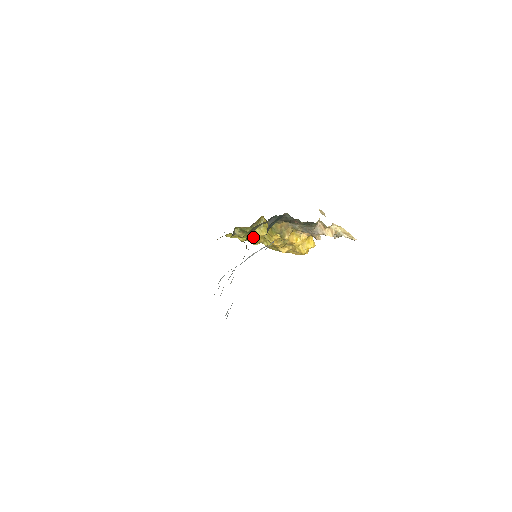
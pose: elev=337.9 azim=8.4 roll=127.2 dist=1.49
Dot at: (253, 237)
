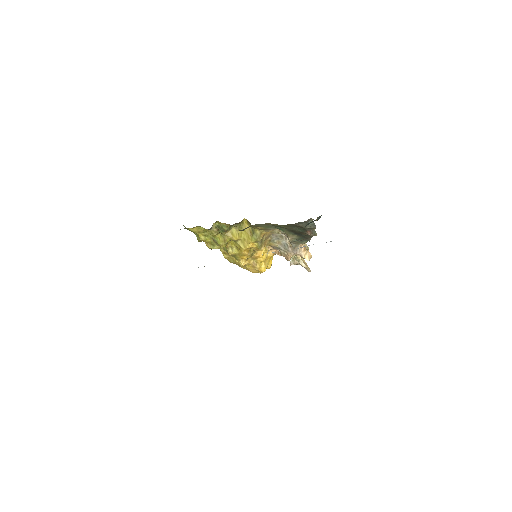
Dot at: (225, 238)
